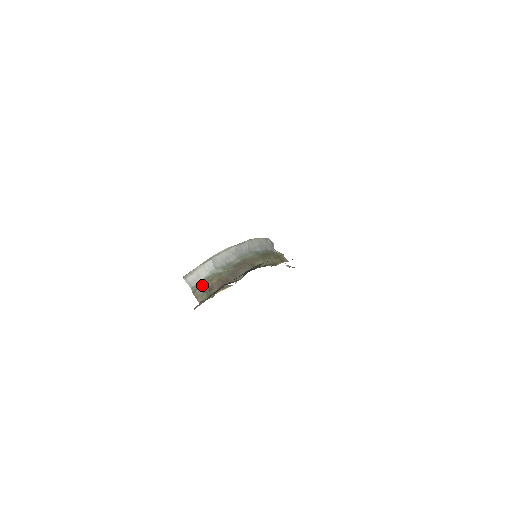
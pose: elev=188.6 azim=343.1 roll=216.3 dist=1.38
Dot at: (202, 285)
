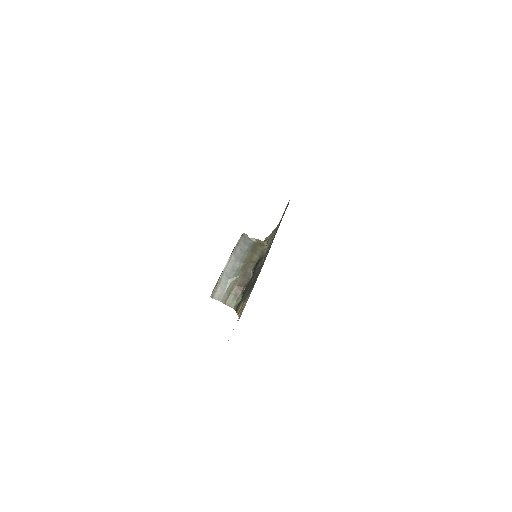
Dot at: (228, 295)
